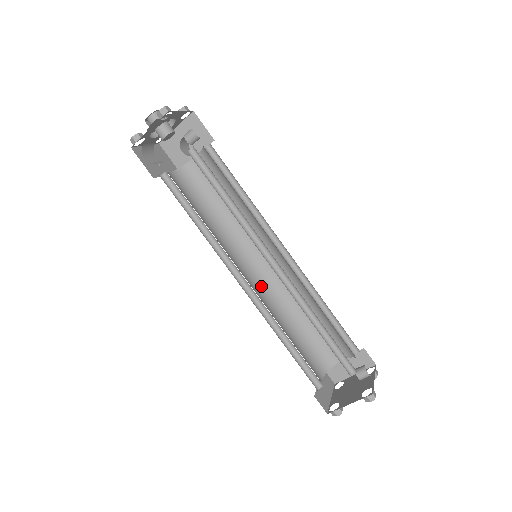
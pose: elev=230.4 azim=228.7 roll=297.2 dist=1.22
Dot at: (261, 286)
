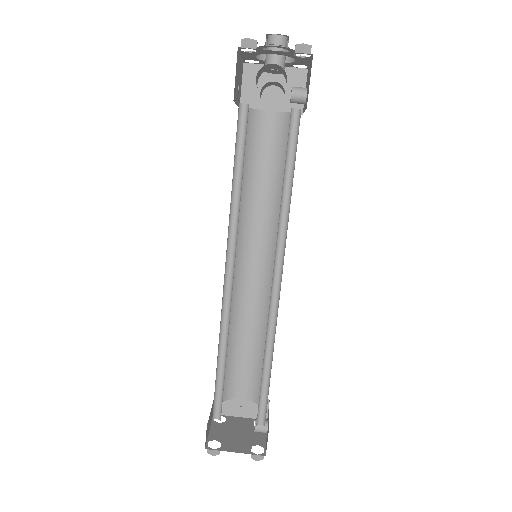
Dot at: occluded
